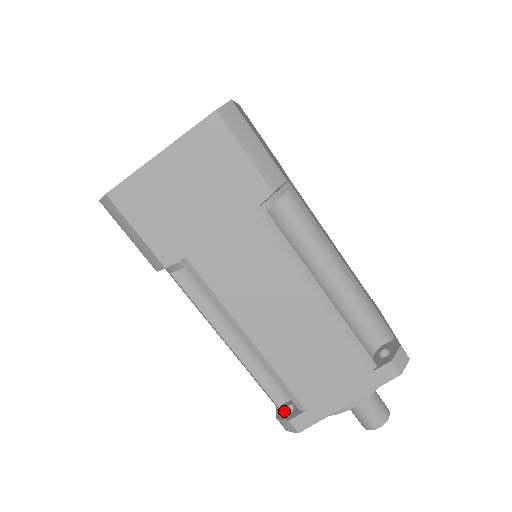
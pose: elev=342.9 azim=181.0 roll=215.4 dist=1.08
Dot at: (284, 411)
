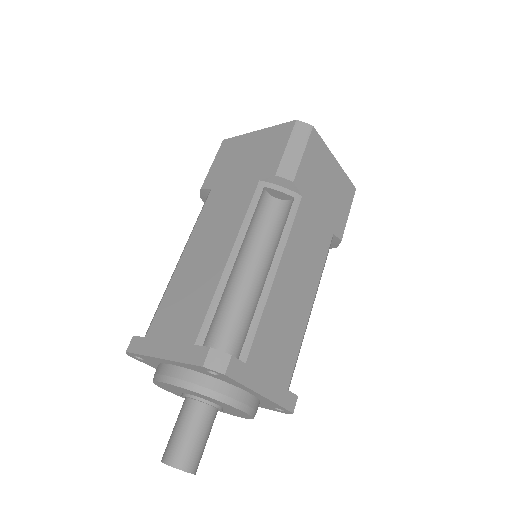
Dot at: occluded
